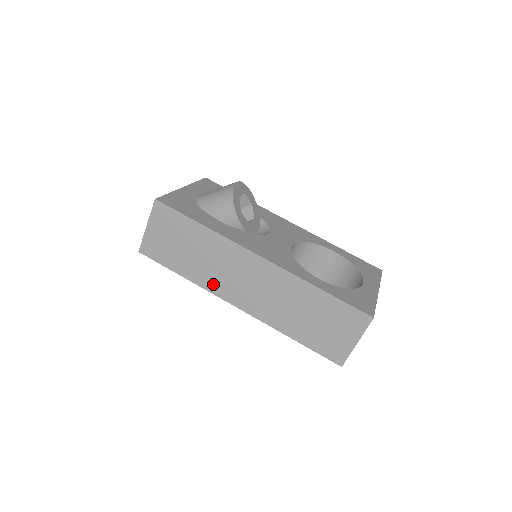
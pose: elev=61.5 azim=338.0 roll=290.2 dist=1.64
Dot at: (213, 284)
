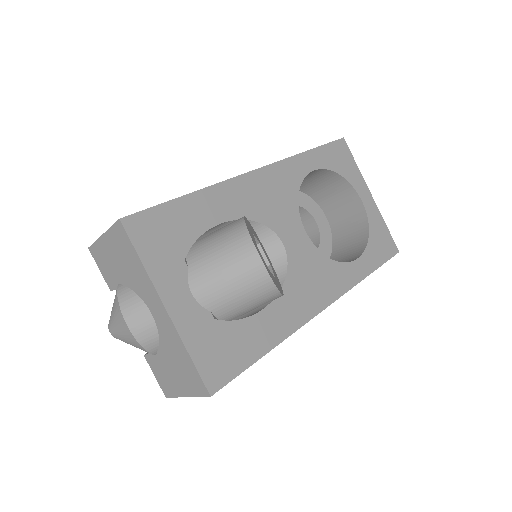
Dot at: occluded
